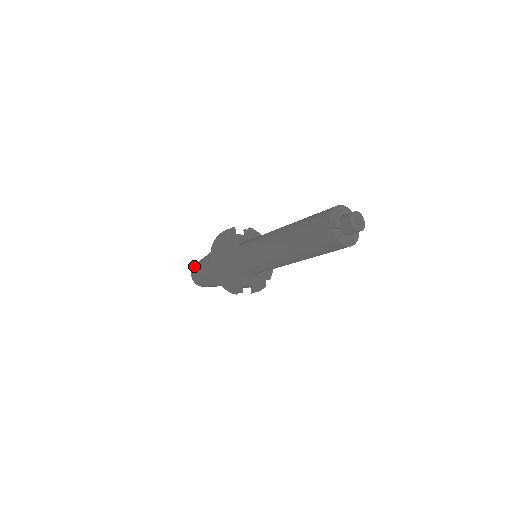
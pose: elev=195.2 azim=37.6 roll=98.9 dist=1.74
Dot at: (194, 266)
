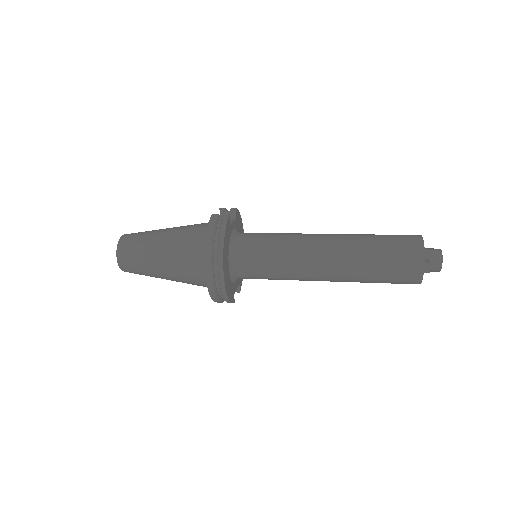
Dot at: (125, 248)
